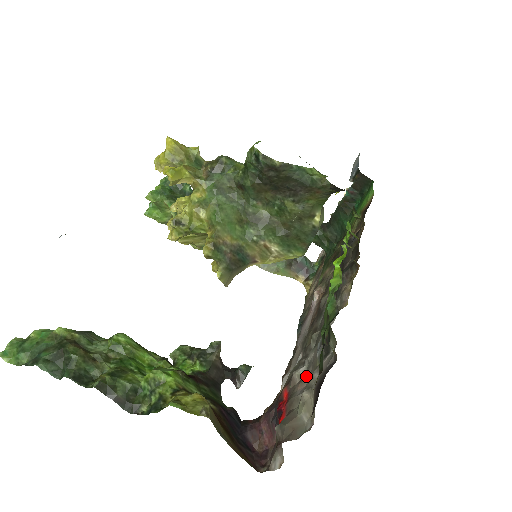
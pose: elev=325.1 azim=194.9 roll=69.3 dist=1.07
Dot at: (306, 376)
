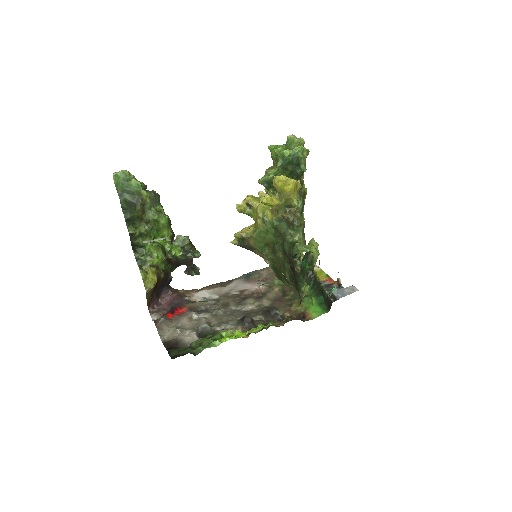
Dot at: (192, 321)
